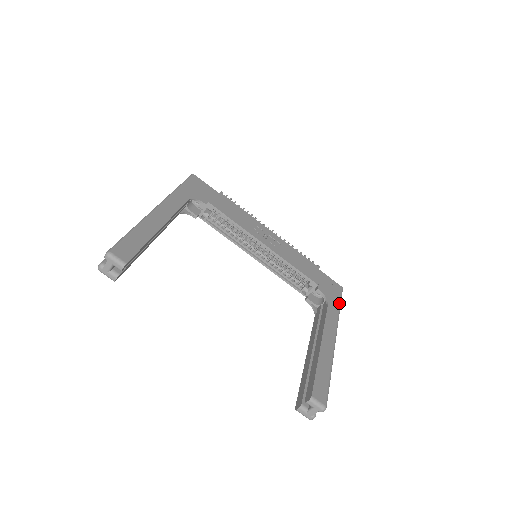
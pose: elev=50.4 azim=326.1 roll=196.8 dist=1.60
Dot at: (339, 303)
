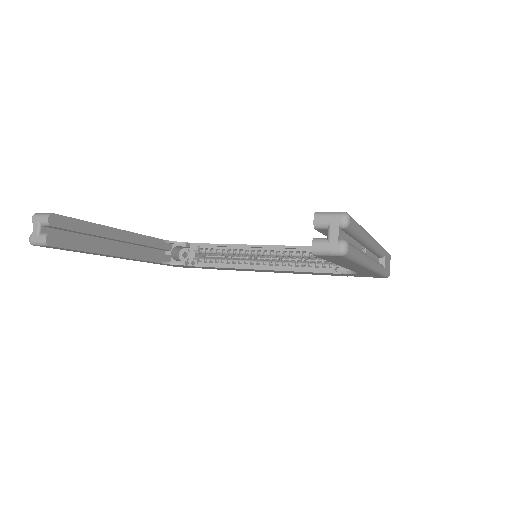
Dot at: occluded
